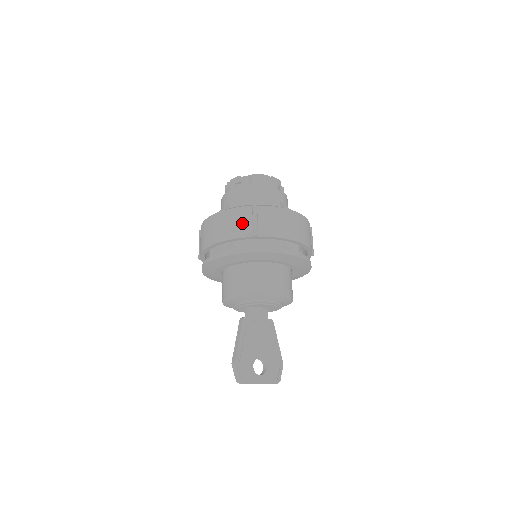
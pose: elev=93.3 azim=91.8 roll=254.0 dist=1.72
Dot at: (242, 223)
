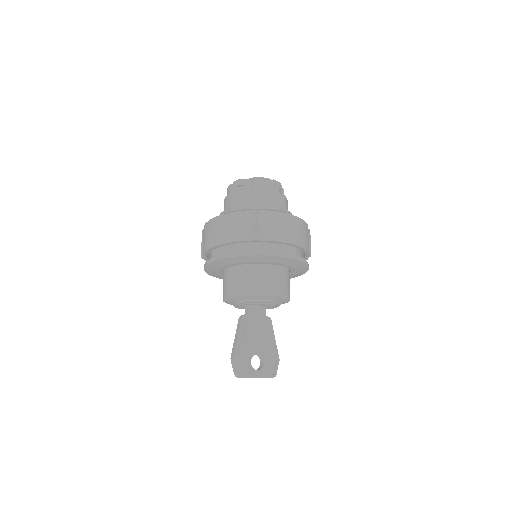
Dot at: (243, 227)
